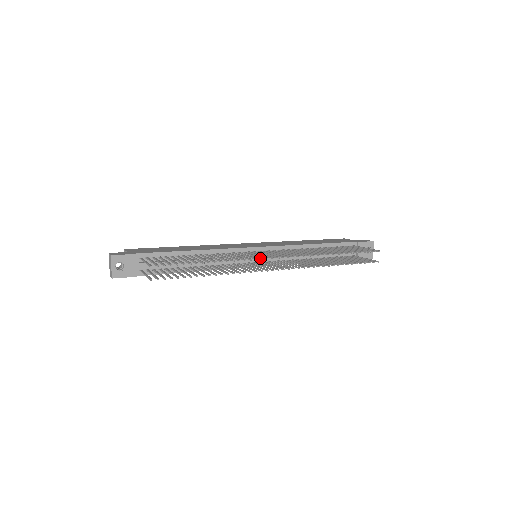
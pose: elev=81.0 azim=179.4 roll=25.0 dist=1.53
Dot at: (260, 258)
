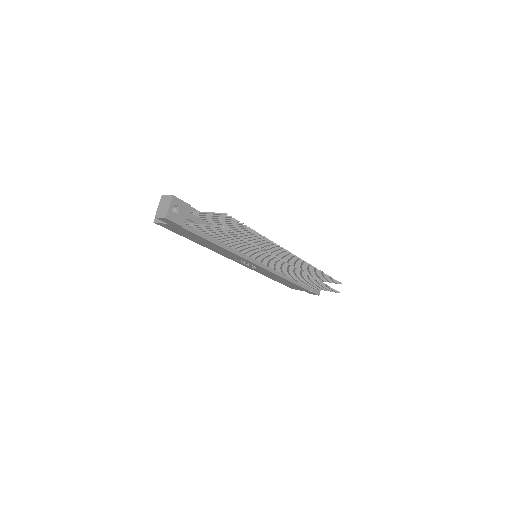
Dot at: (285, 250)
